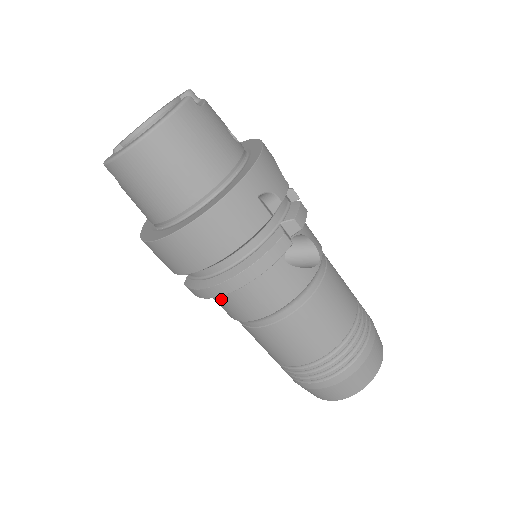
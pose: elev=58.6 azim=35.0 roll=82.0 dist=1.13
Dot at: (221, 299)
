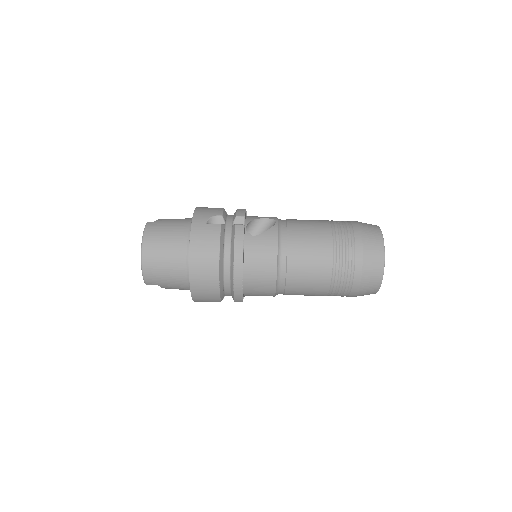
Dot at: (253, 287)
